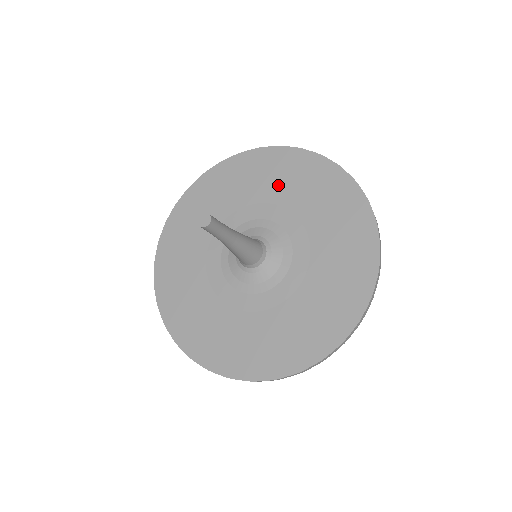
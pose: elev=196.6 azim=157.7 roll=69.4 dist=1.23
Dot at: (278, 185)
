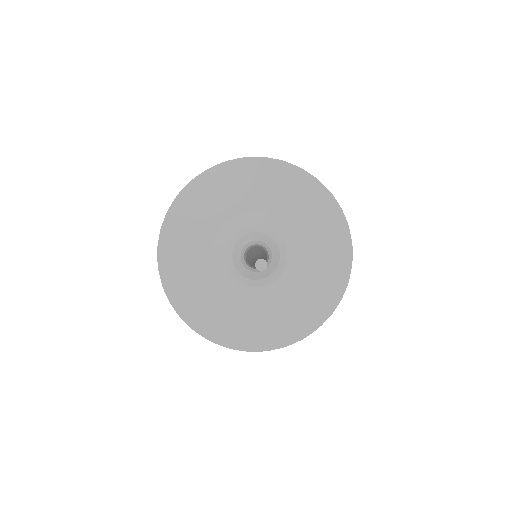
Dot at: (307, 221)
